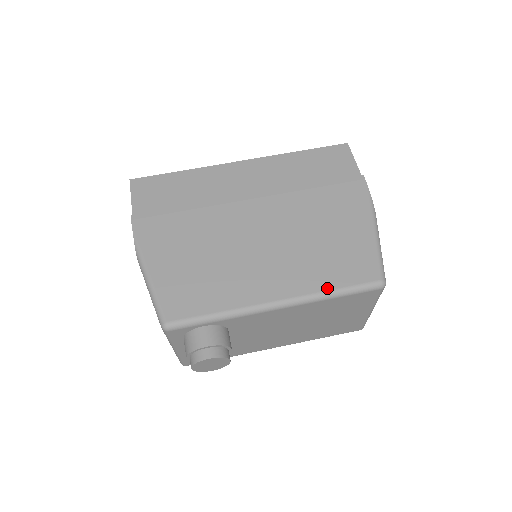
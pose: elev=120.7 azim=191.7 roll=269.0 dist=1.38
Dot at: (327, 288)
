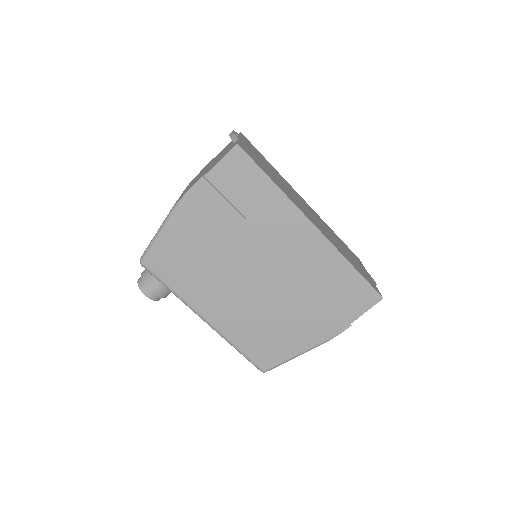
Dot at: (237, 344)
